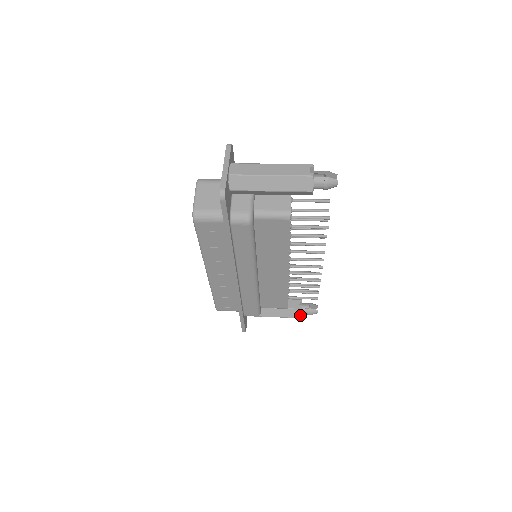
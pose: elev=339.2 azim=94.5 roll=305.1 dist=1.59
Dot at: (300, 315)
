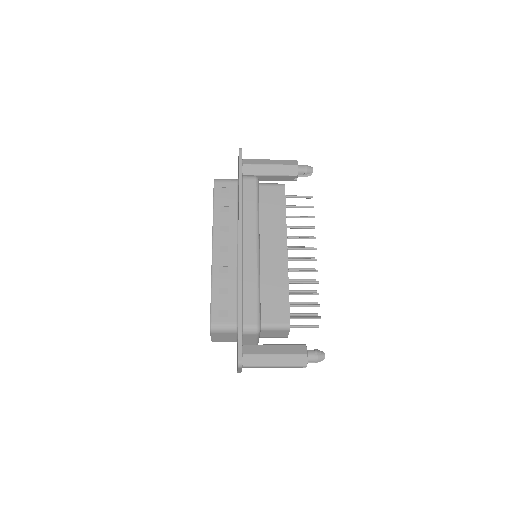
Dot at: (305, 351)
